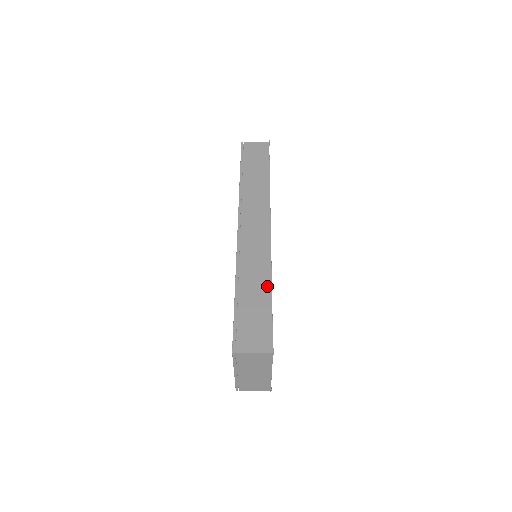
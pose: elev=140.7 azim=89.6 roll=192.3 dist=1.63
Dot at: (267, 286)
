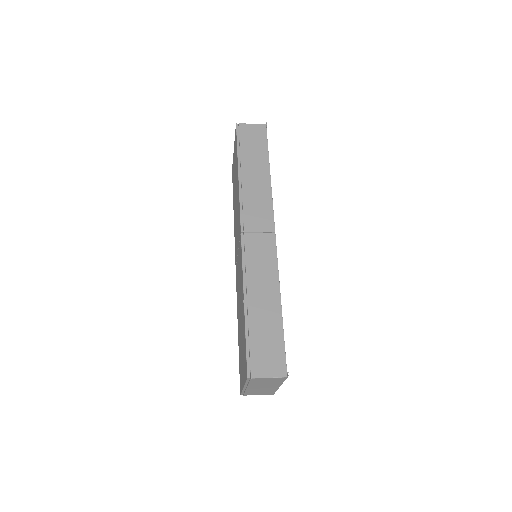
Dot at: (276, 302)
